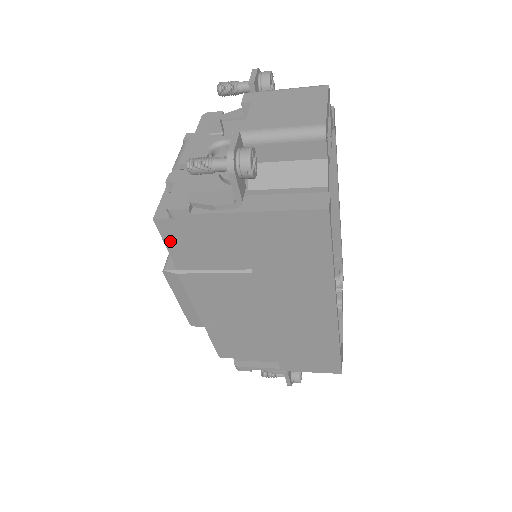
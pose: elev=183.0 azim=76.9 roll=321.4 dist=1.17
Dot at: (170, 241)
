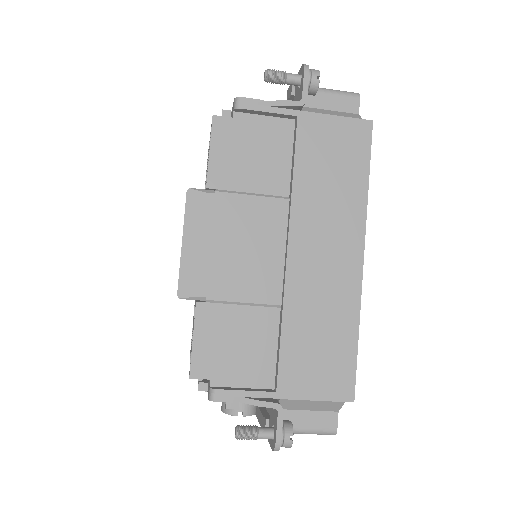
Dot at: (217, 146)
